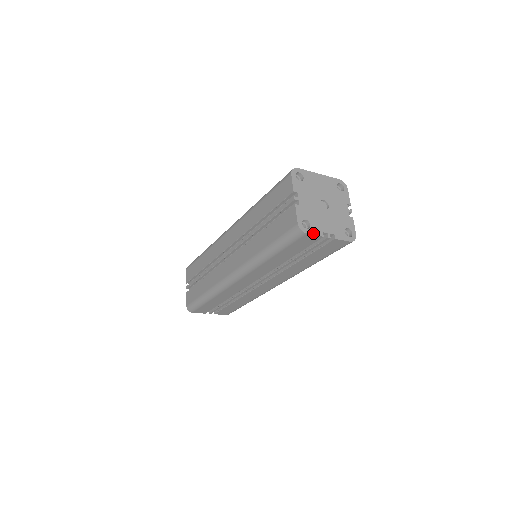
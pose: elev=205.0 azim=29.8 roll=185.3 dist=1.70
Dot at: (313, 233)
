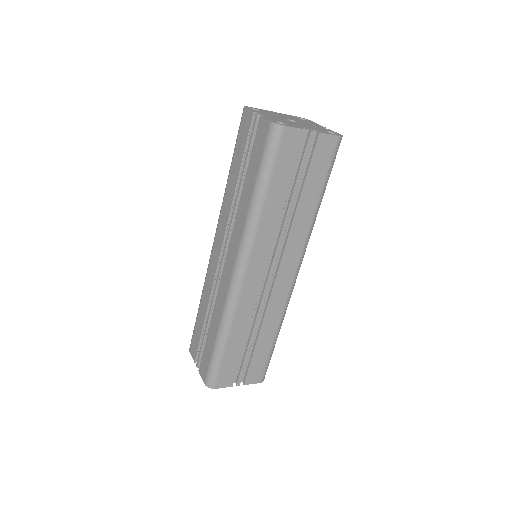
Dot at: (292, 127)
